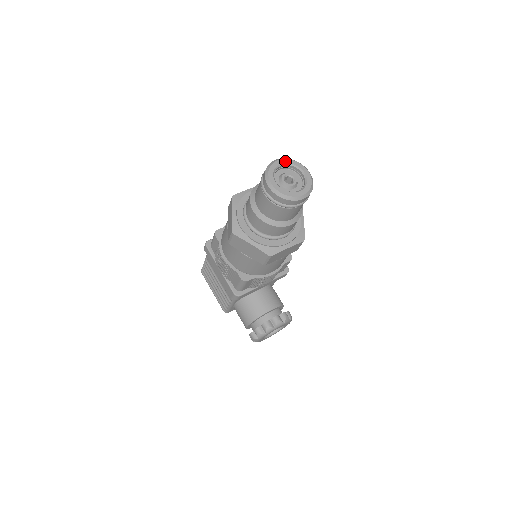
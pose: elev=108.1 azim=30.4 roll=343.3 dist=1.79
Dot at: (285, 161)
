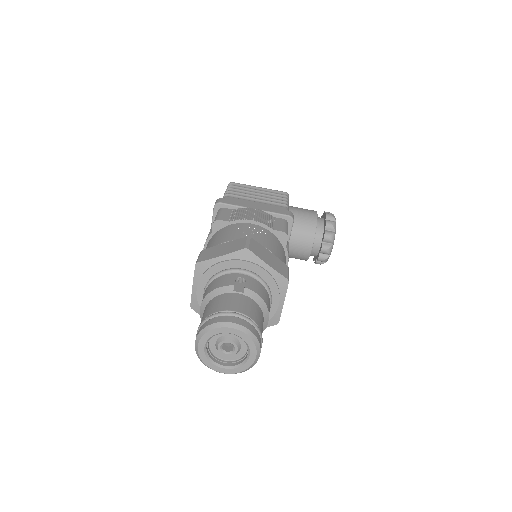
Dot at: (203, 341)
